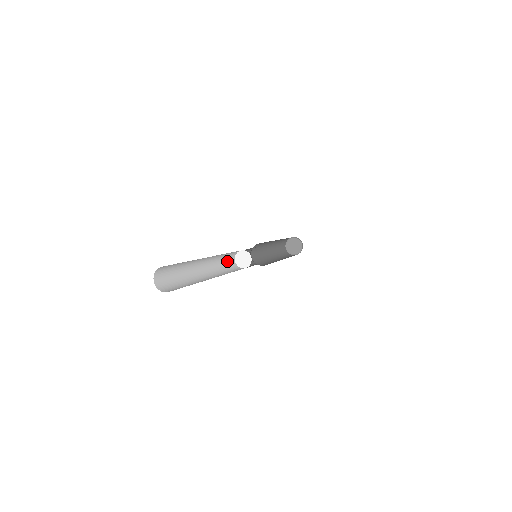
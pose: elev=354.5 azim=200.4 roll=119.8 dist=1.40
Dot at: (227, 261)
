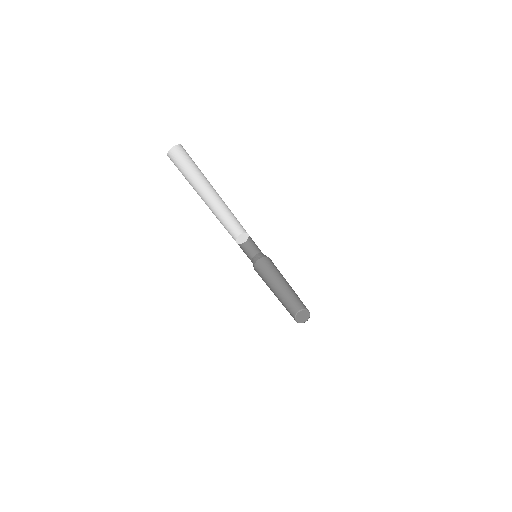
Dot at: occluded
